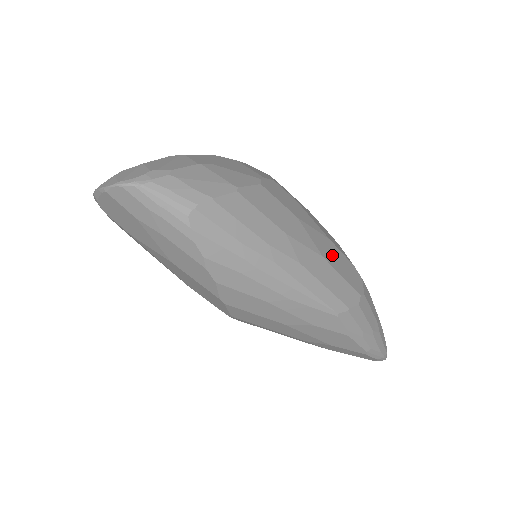
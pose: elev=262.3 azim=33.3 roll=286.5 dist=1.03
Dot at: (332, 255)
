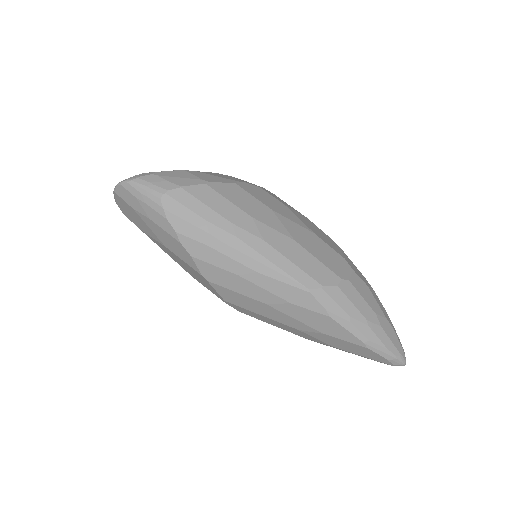
Dot at: (311, 243)
